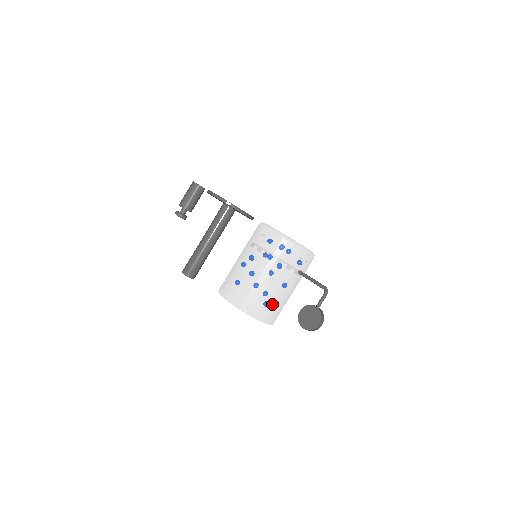
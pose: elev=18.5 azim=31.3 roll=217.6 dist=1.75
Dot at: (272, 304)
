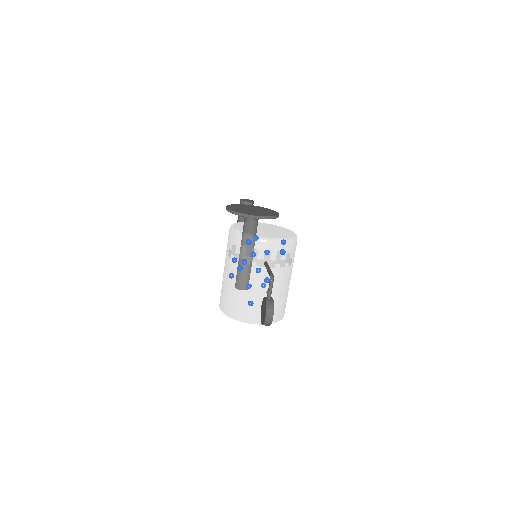
Dot at: (248, 303)
